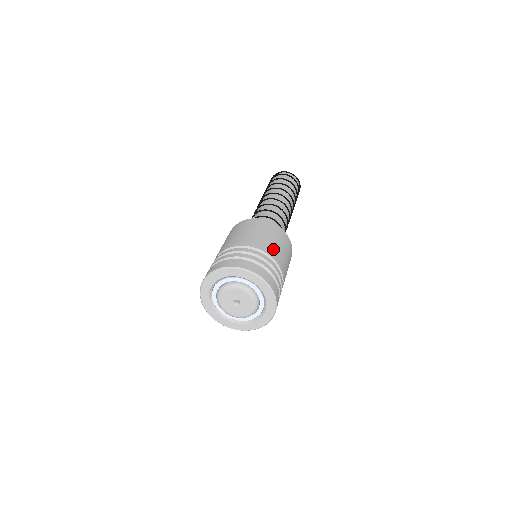
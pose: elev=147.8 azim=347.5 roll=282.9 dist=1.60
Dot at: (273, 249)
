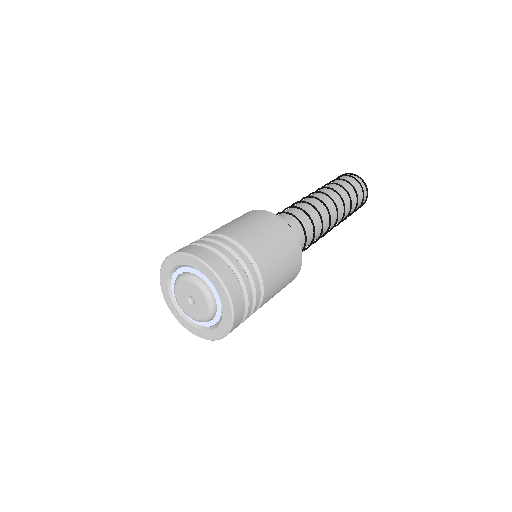
Dot at: (273, 276)
